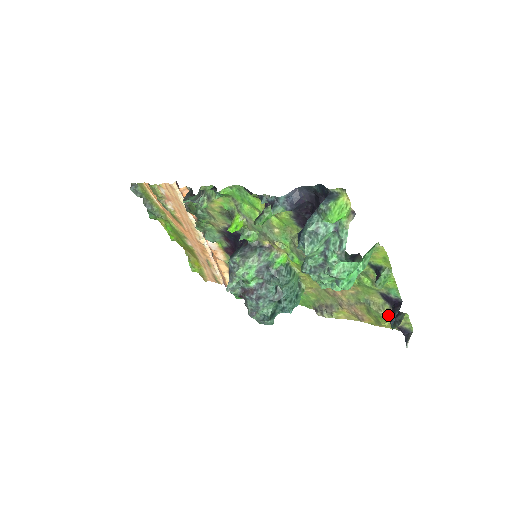
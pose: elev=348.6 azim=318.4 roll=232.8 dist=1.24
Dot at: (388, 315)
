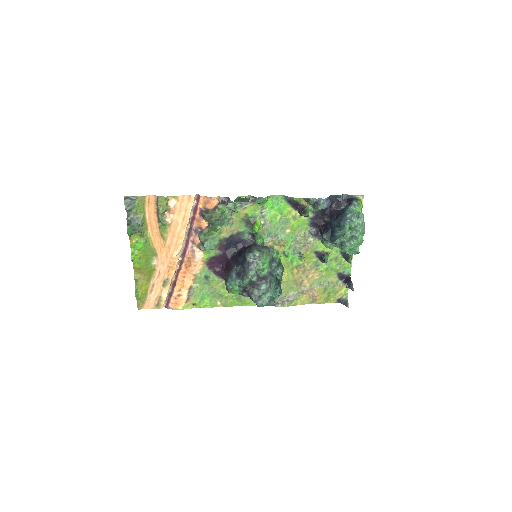
Dot at: (339, 289)
